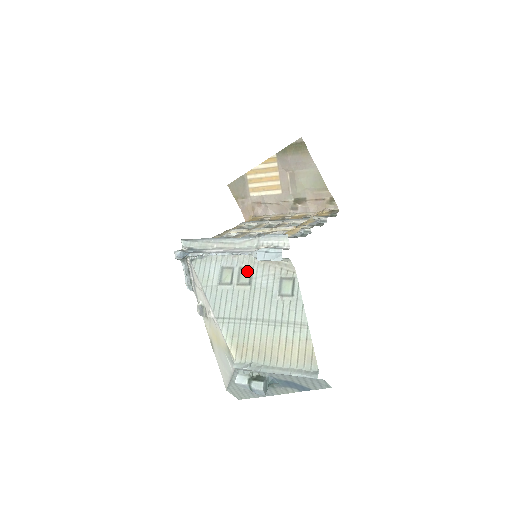
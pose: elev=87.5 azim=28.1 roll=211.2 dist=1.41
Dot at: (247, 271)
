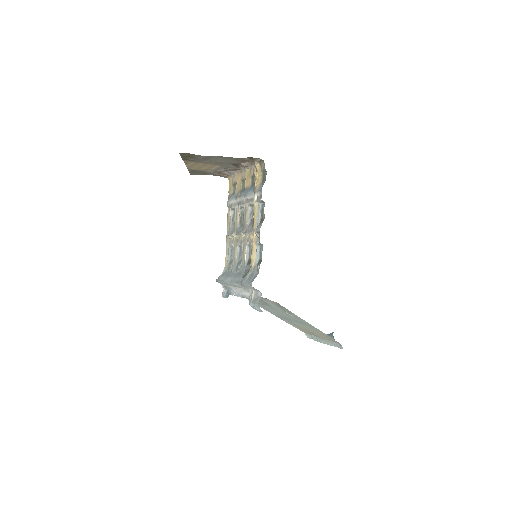
Dot at: (260, 300)
